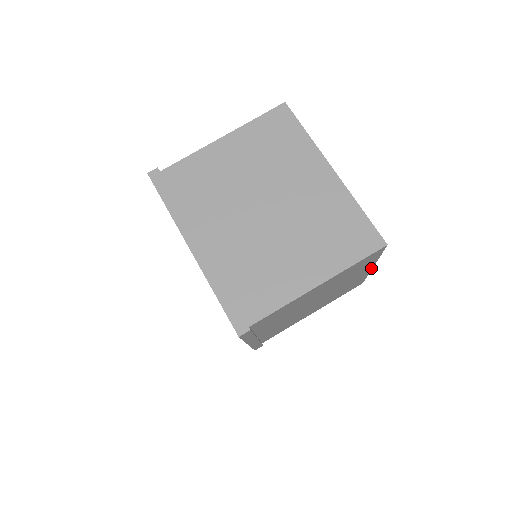
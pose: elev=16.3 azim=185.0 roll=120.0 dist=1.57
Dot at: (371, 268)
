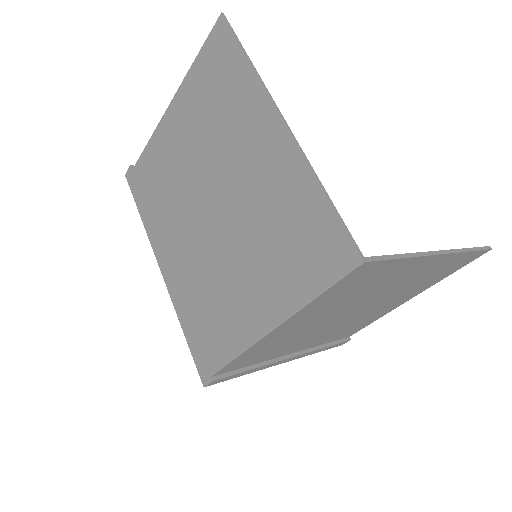
Dot at: (440, 255)
